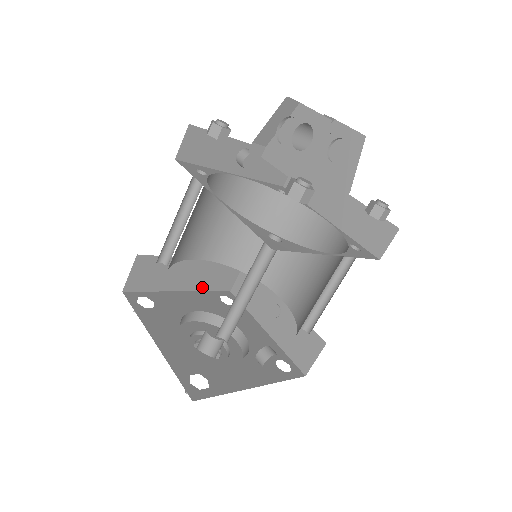
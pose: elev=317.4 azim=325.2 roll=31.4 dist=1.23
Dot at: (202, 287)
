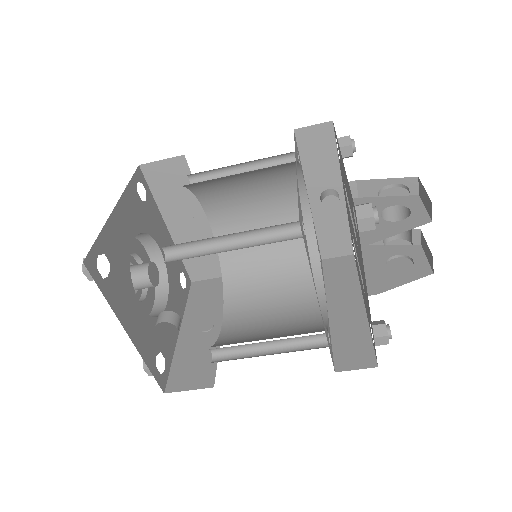
Dot at: occluded
